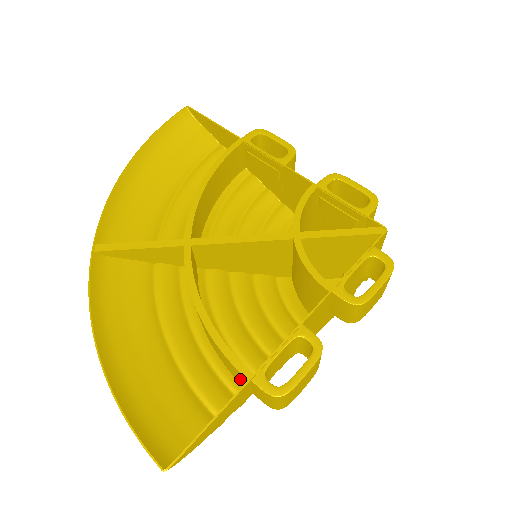
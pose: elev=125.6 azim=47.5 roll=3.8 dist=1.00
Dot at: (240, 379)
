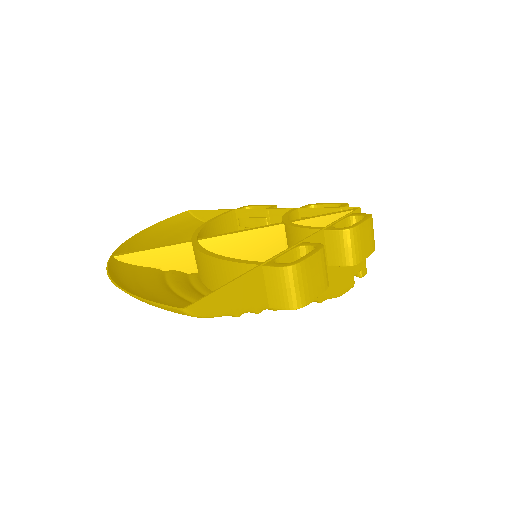
Dot at: occluded
